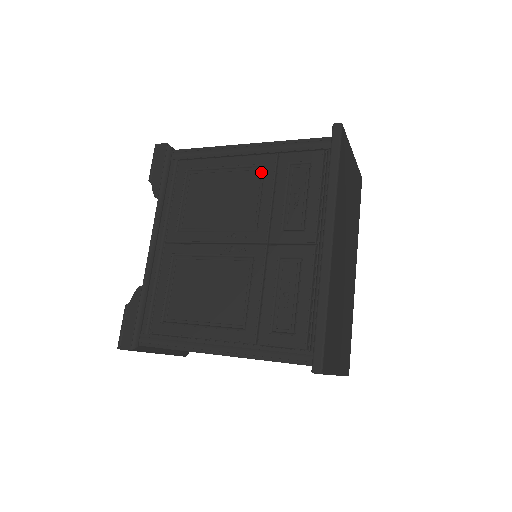
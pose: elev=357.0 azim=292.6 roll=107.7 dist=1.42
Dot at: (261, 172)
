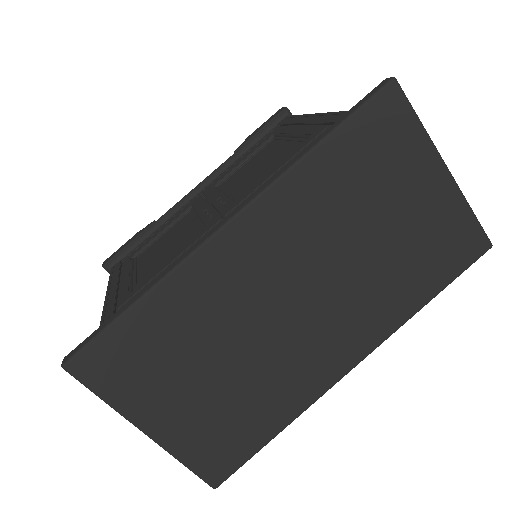
Dot at: occluded
